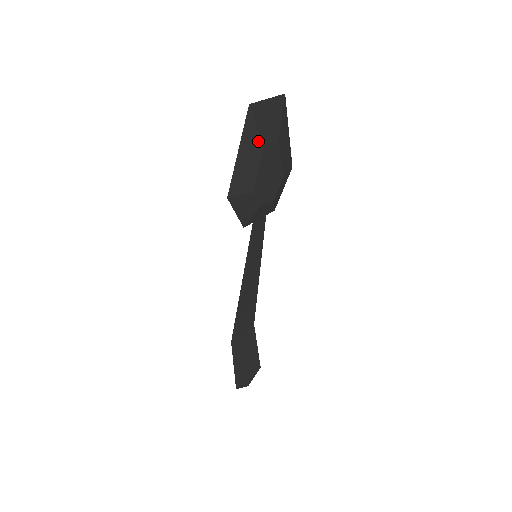
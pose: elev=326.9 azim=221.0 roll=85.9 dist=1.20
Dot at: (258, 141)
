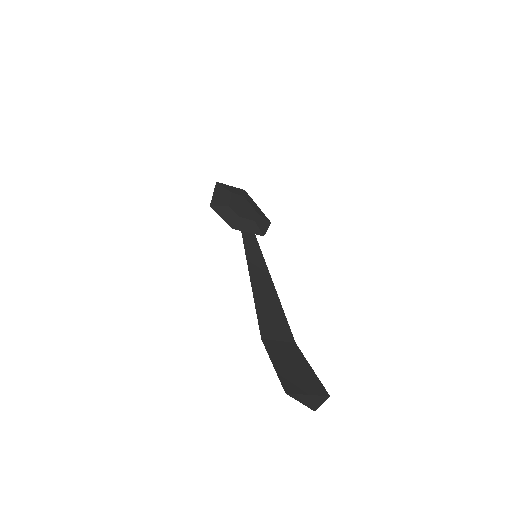
Dot at: (226, 191)
